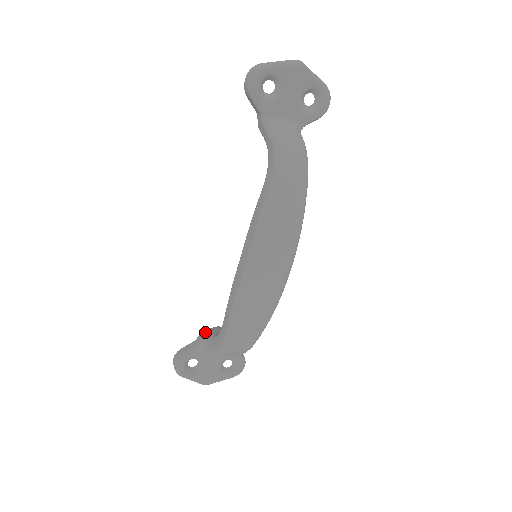
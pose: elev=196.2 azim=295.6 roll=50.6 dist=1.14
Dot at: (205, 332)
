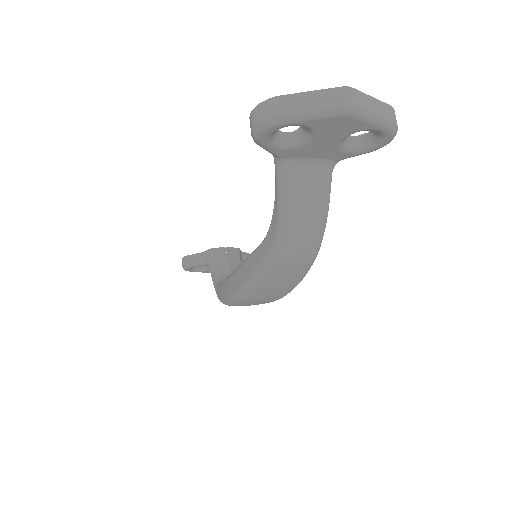
Dot at: (211, 254)
